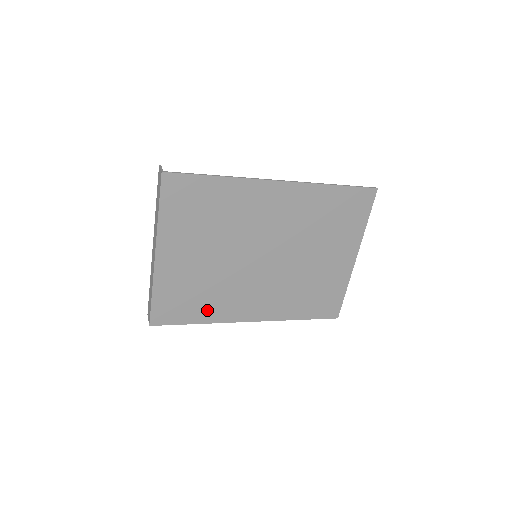
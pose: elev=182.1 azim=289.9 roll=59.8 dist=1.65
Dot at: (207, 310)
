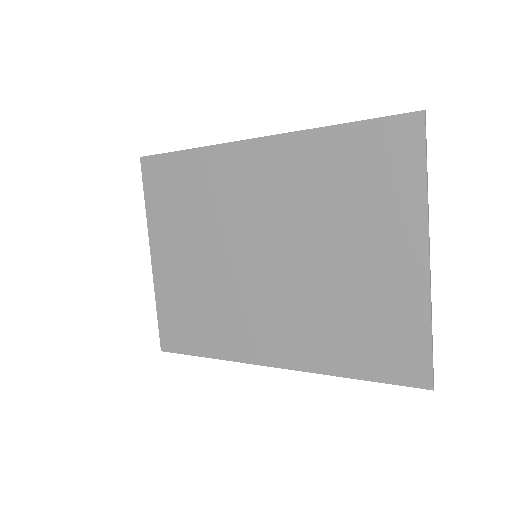
Dot at: (214, 337)
